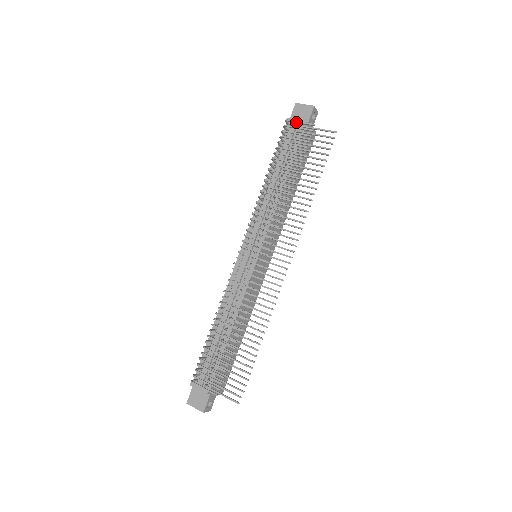
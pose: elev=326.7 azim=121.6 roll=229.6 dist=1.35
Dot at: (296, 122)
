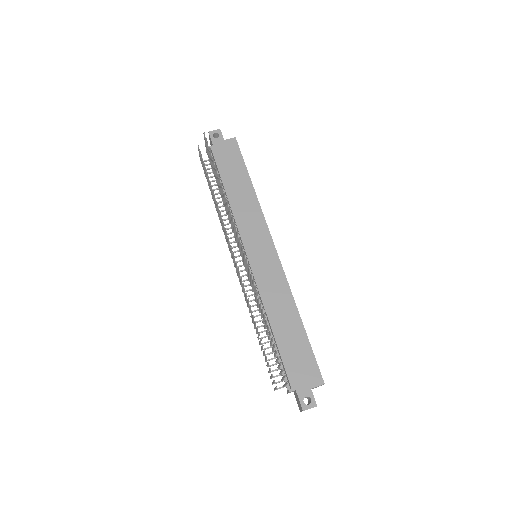
Dot at: occluded
